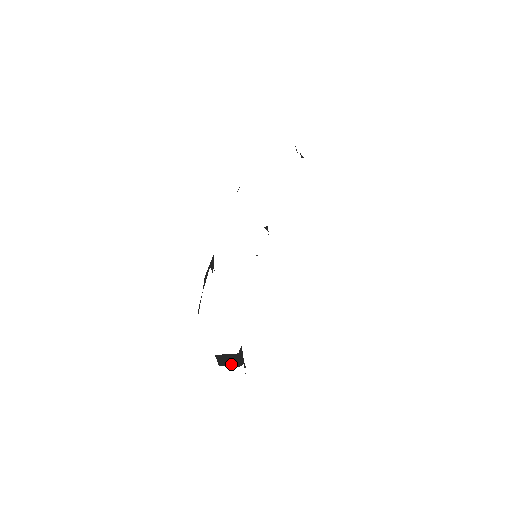
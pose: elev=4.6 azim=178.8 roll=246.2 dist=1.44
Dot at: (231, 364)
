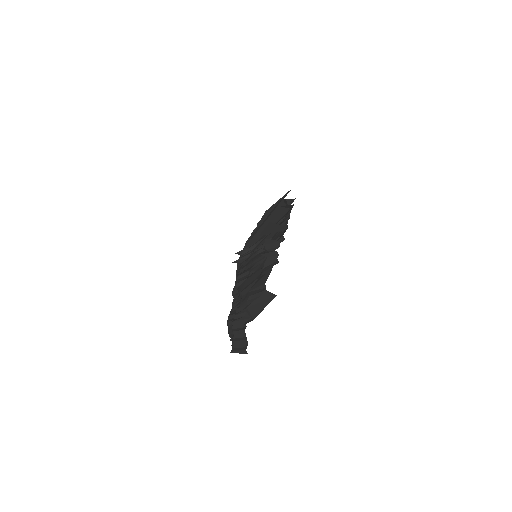
Dot at: (254, 312)
